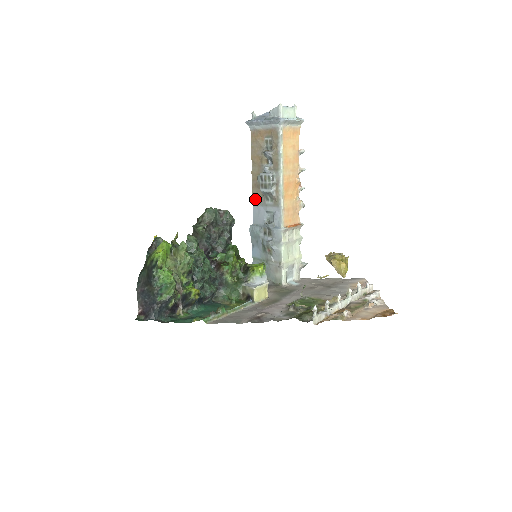
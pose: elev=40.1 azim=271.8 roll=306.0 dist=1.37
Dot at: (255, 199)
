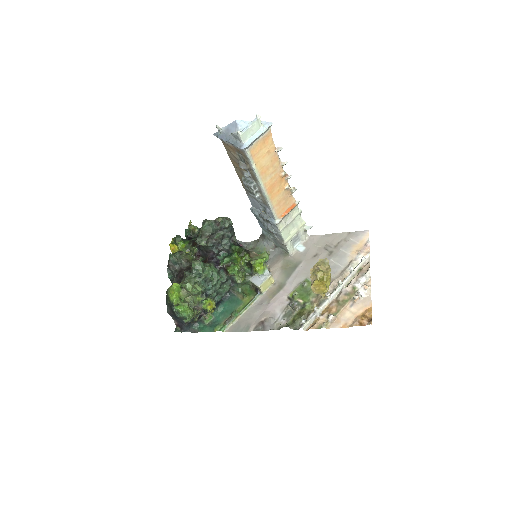
Dot at: (247, 192)
